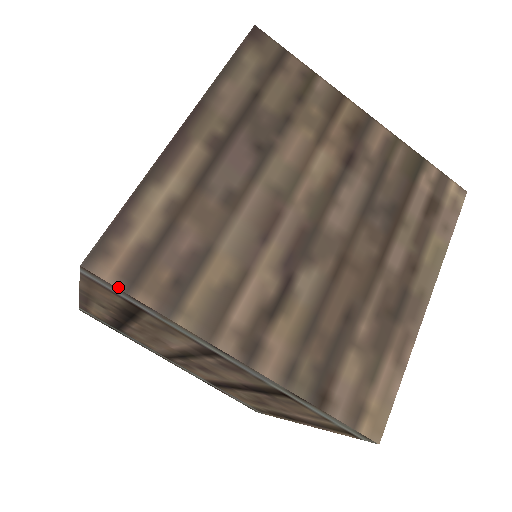
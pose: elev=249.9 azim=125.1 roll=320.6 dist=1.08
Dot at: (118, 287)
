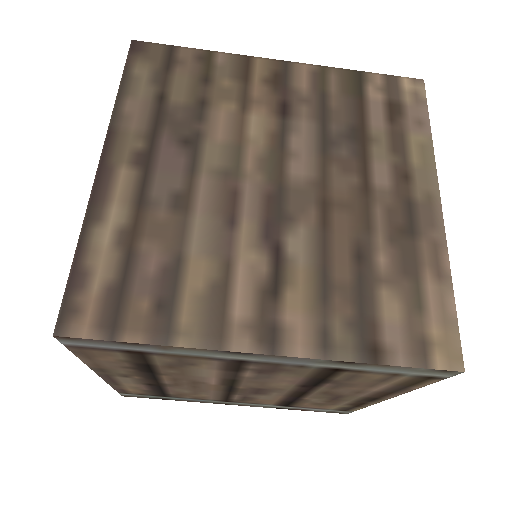
Dot at: (100, 339)
